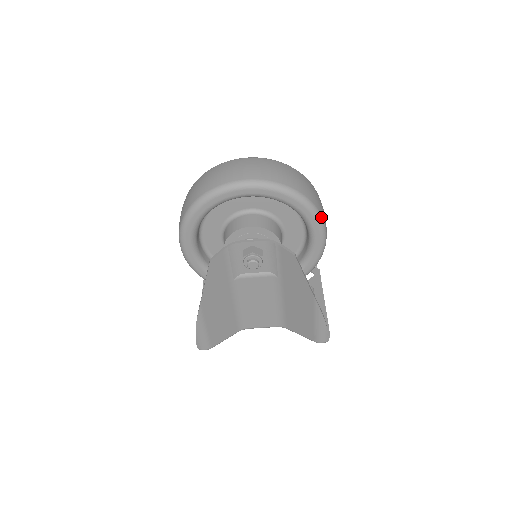
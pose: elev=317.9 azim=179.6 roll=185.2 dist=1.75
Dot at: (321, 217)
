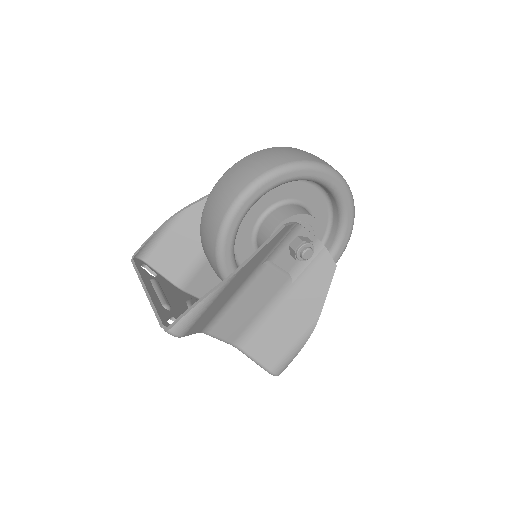
Dot at: (345, 247)
